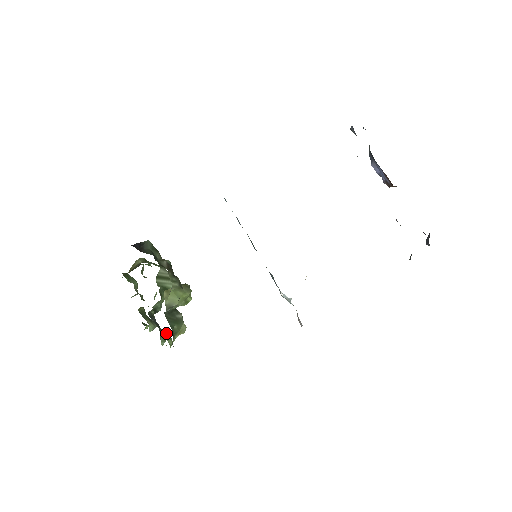
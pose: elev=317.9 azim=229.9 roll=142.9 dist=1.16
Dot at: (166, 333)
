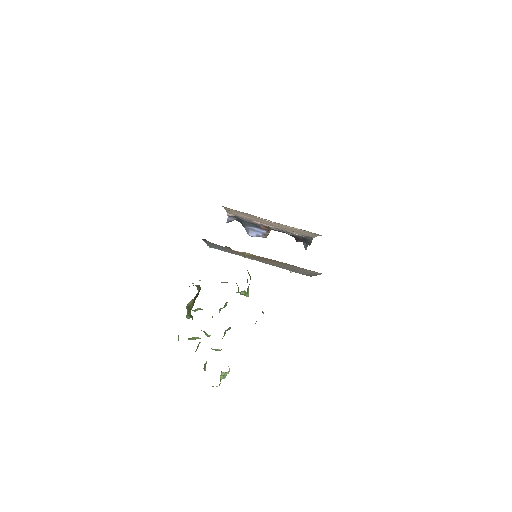
Dot at: occluded
